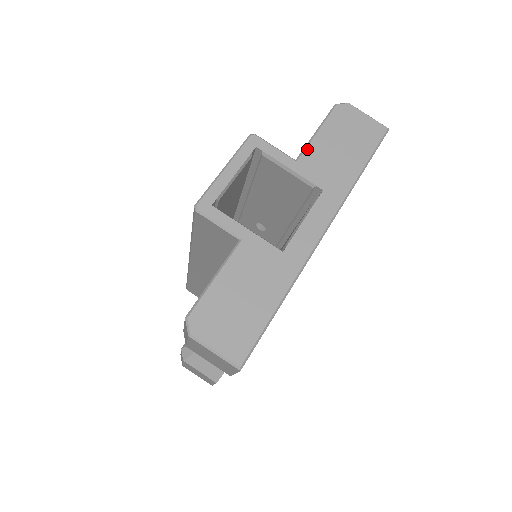
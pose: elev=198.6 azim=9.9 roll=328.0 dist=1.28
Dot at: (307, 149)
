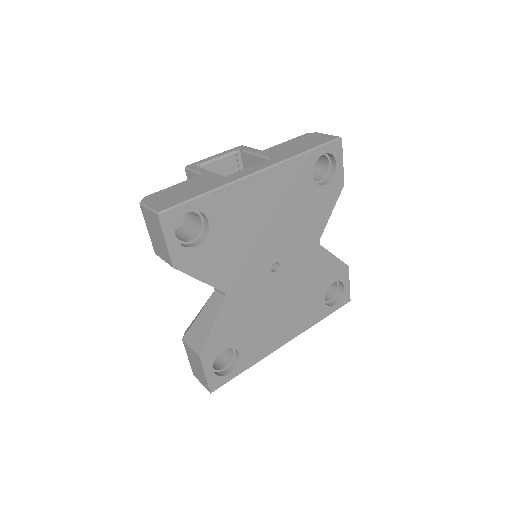
Dot at: (273, 147)
